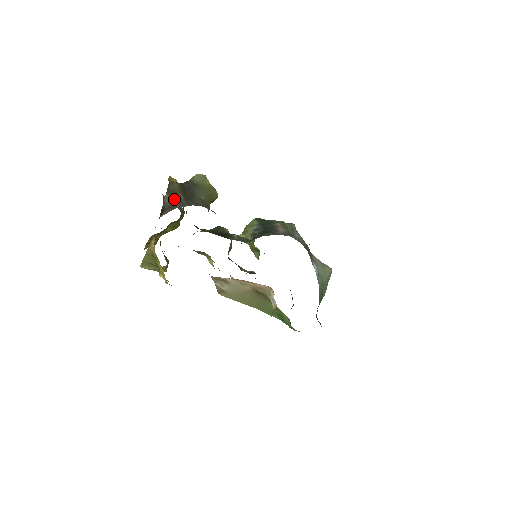
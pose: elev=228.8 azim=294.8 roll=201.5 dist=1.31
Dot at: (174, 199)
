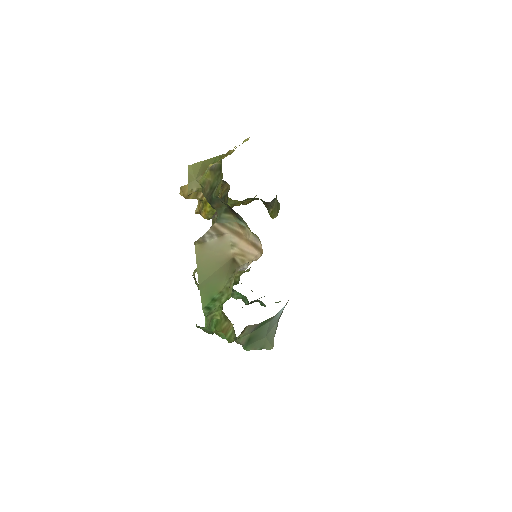
Dot at: occluded
